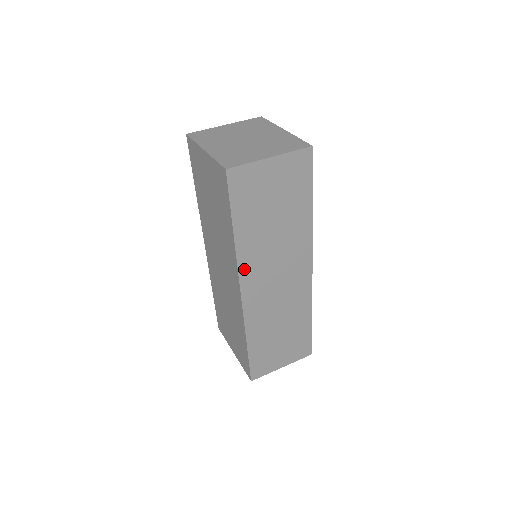
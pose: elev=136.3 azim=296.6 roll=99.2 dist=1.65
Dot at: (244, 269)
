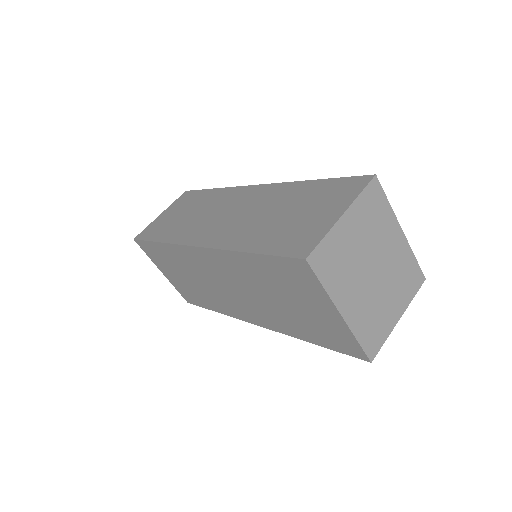
Dot at: occluded
